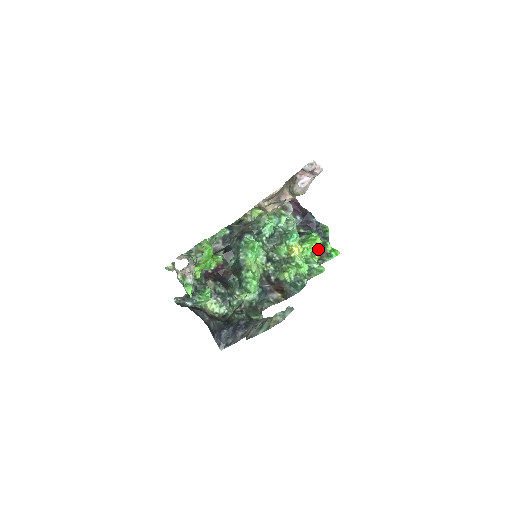
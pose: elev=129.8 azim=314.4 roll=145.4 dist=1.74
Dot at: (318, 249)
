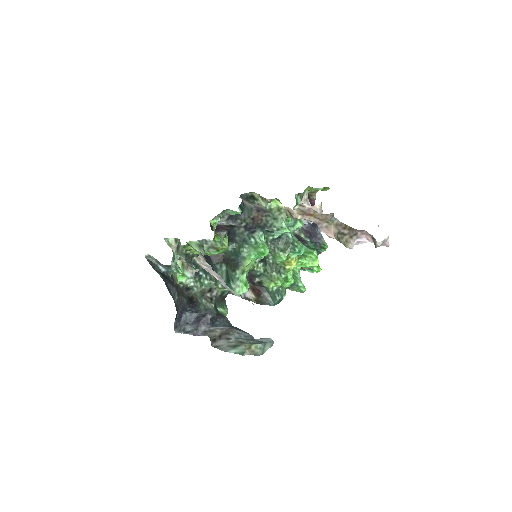
Dot at: occluded
